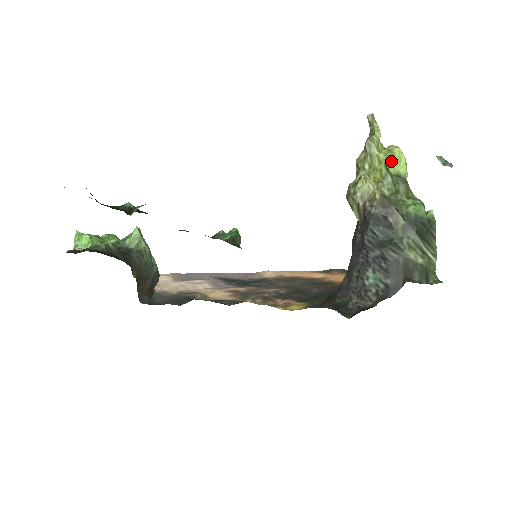
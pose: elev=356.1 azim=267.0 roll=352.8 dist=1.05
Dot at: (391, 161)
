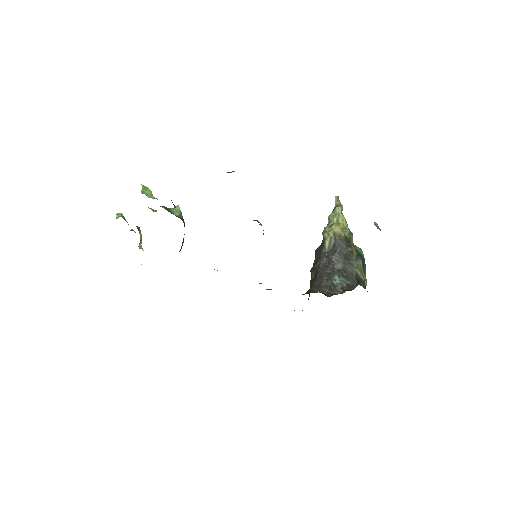
Dot at: occluded
